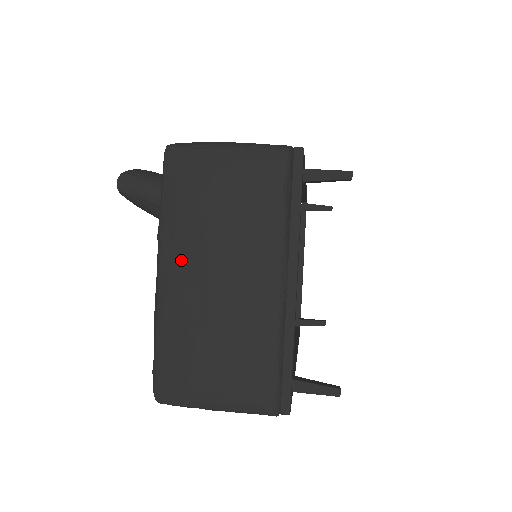
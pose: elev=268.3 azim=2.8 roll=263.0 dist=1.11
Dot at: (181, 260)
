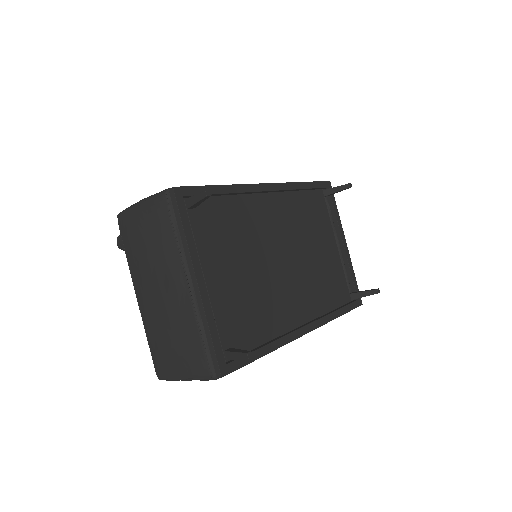
Dot at: (140, 285)
